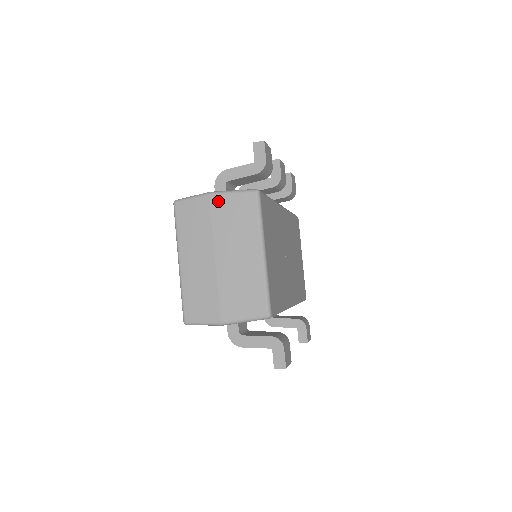
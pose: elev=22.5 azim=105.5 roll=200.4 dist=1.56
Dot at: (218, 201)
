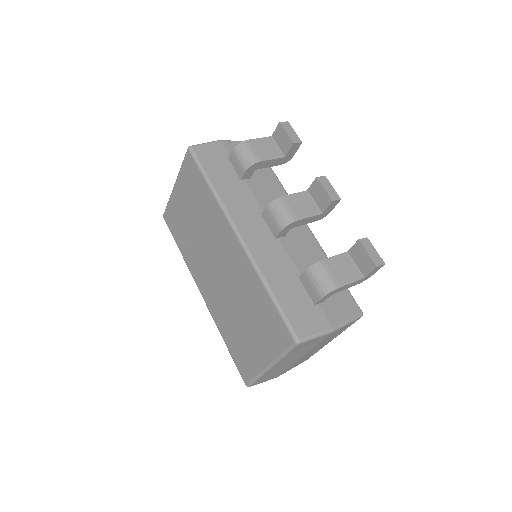
Dot at: occluded
